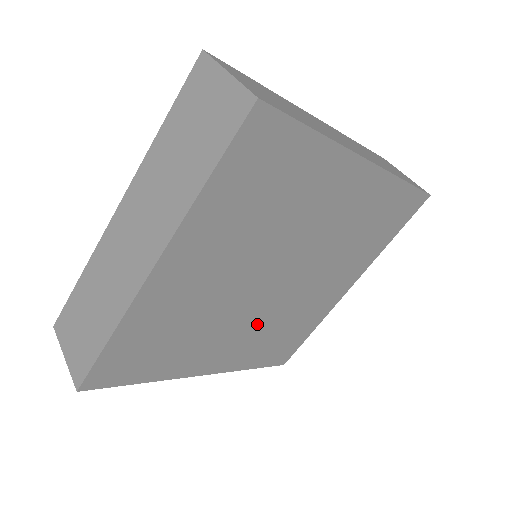
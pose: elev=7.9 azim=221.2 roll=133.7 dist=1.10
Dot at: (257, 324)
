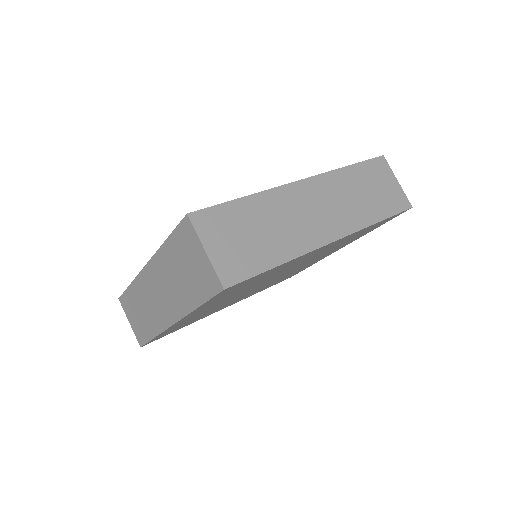
Dot at: (260, 288)
